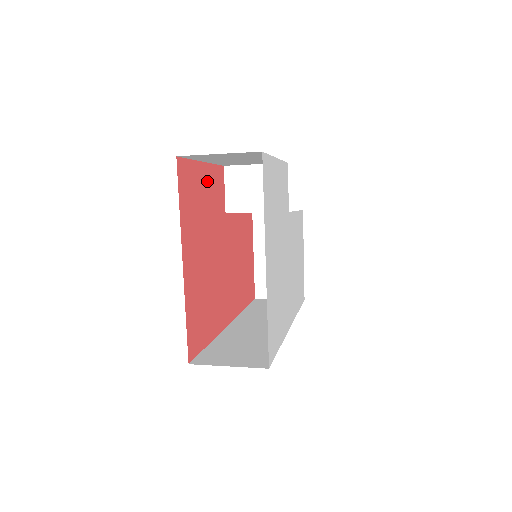
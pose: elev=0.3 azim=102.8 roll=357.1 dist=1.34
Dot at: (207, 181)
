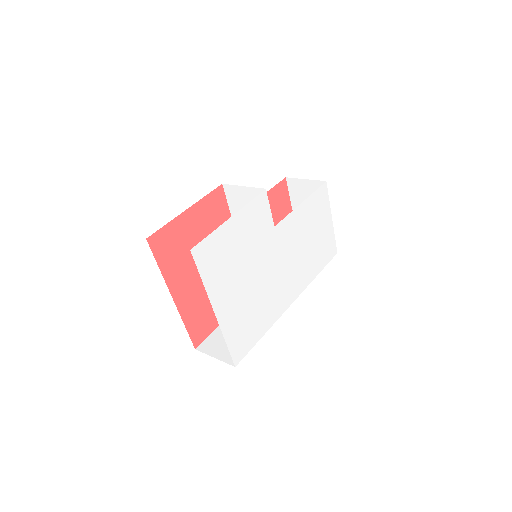
Dot at: (196, 218)
